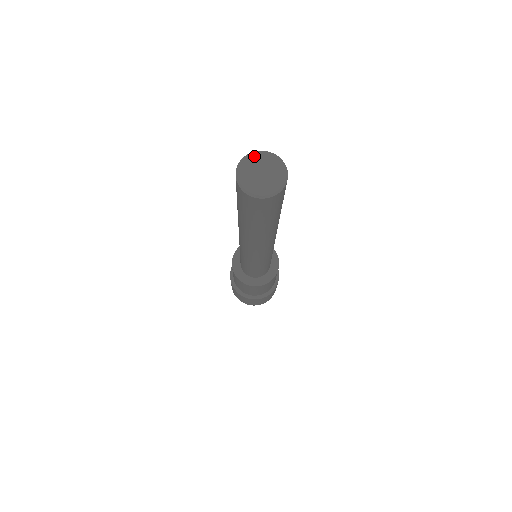
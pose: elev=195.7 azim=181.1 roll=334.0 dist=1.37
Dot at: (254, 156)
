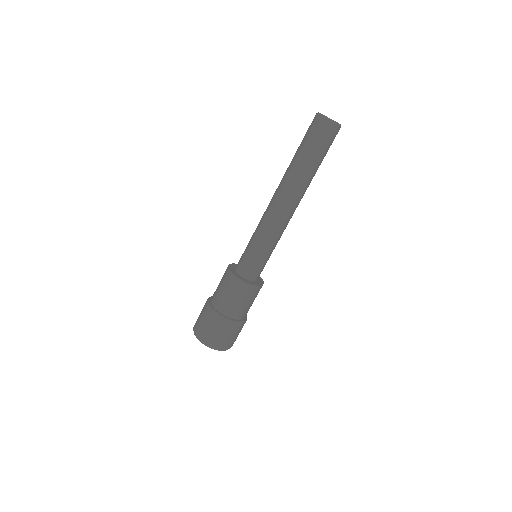
Dot at: occluded
